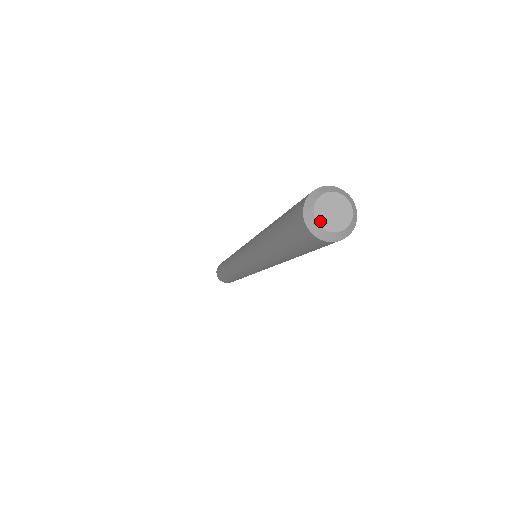
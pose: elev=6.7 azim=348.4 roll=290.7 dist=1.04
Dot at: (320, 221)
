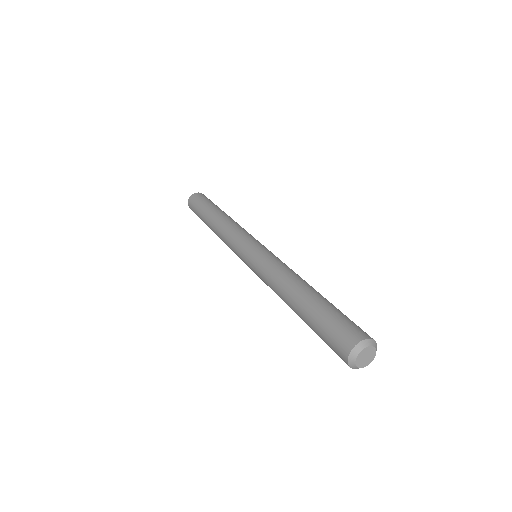
Dot at: (358, 358)
